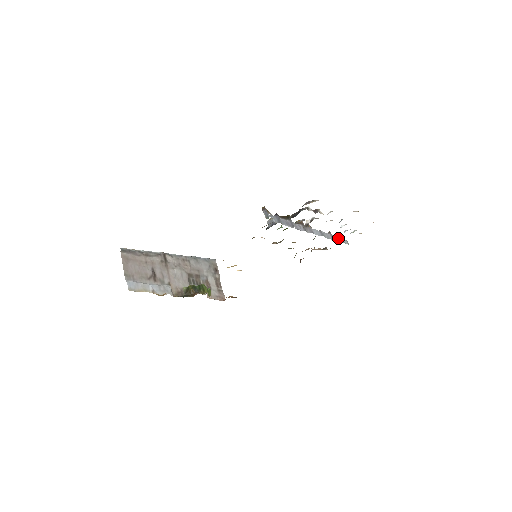
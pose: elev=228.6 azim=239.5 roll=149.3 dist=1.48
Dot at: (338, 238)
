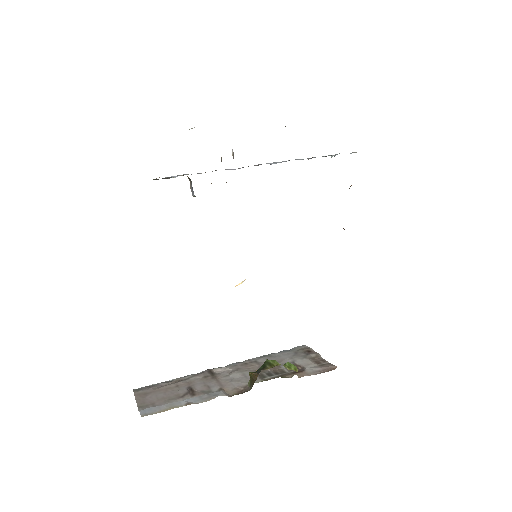
Dot at: (332, 156)
